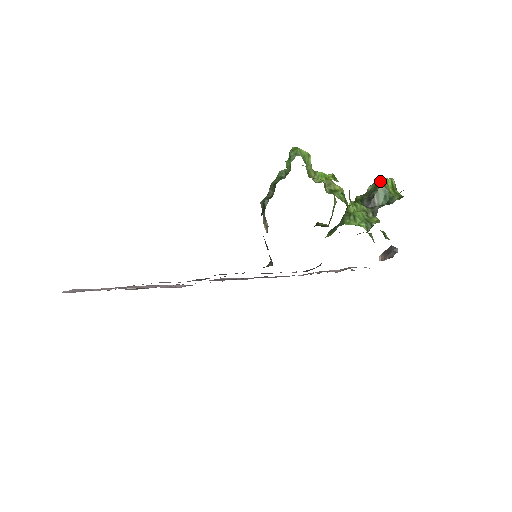
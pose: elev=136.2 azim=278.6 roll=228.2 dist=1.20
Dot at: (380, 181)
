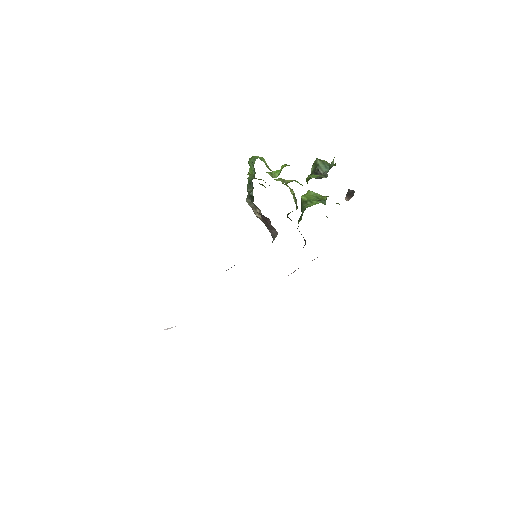
Dot at: (317, 159)
